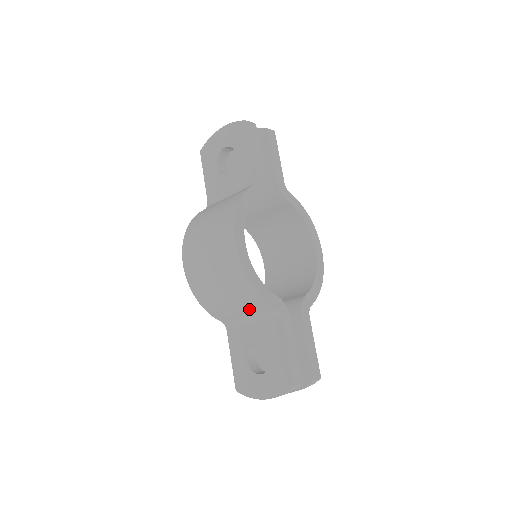
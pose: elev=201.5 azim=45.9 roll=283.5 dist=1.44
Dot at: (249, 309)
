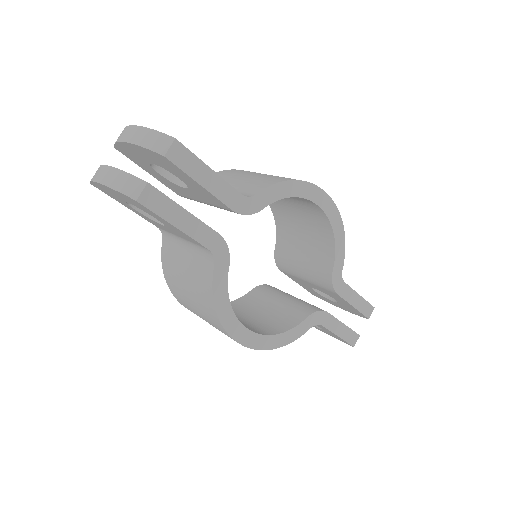
Dot at: occluded
